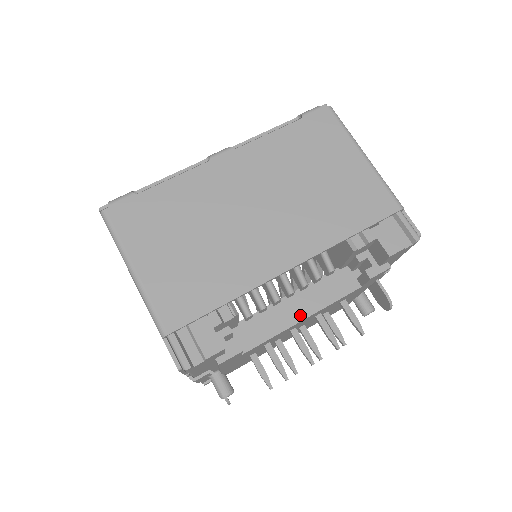
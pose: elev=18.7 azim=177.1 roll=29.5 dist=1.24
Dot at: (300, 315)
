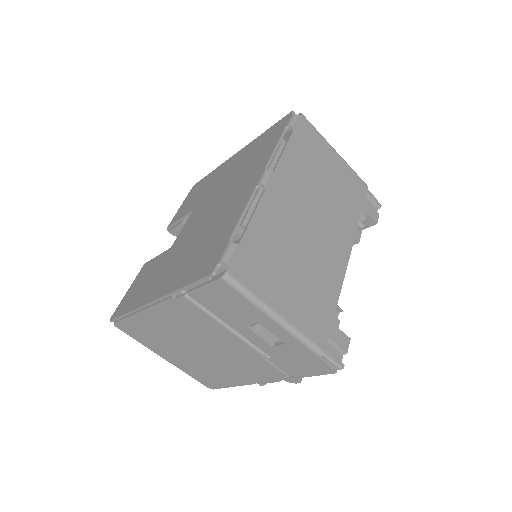
Dot at: occluded
